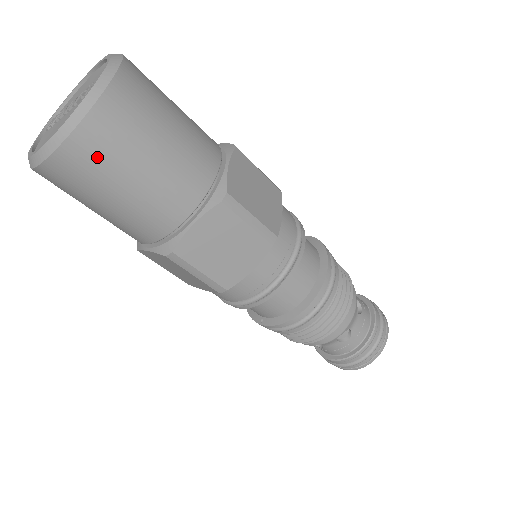
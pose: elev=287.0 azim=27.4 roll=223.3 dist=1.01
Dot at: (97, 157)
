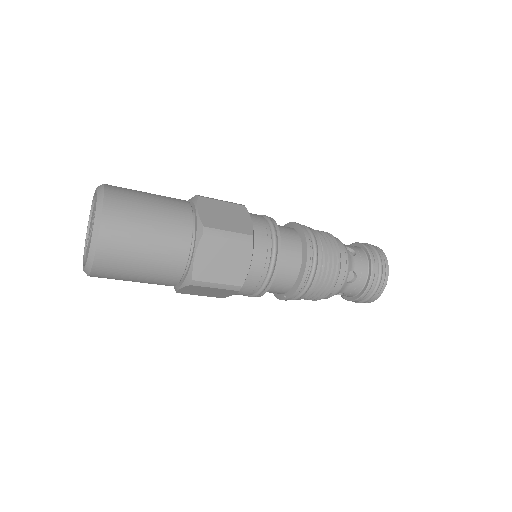
Dot at: (118, 248)
